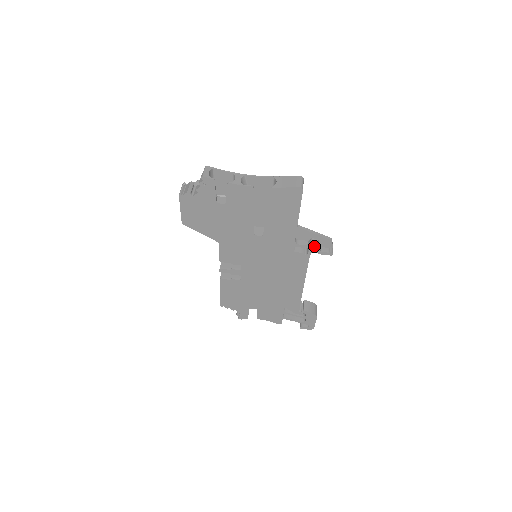
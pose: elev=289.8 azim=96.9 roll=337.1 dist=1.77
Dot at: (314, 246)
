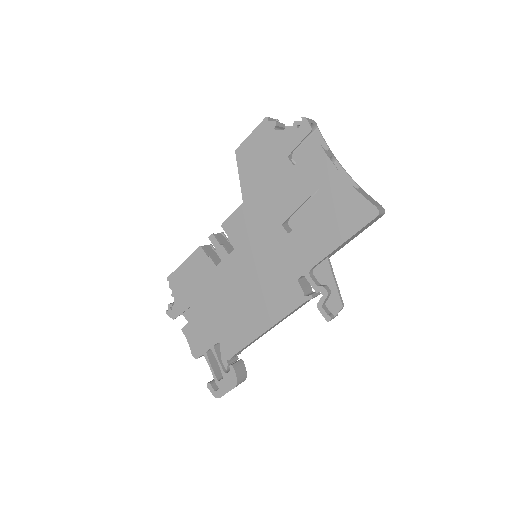
Dot at: (322, 293)
